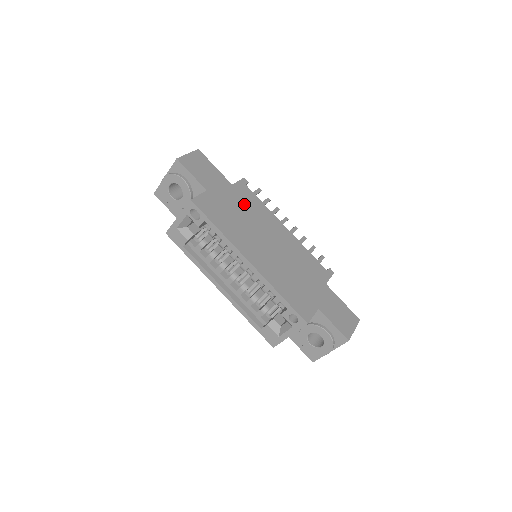
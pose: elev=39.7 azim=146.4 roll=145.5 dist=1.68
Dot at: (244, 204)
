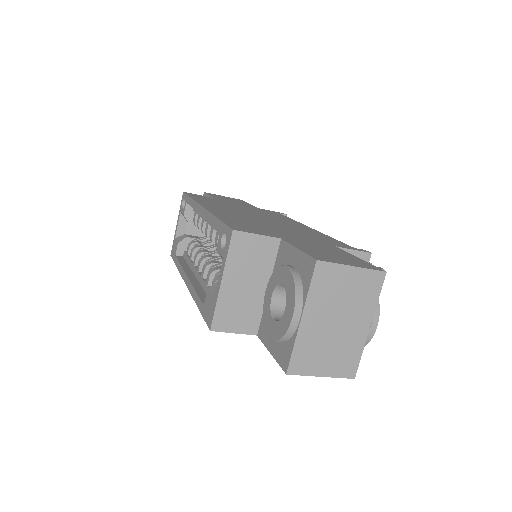
Dot at: occluded
